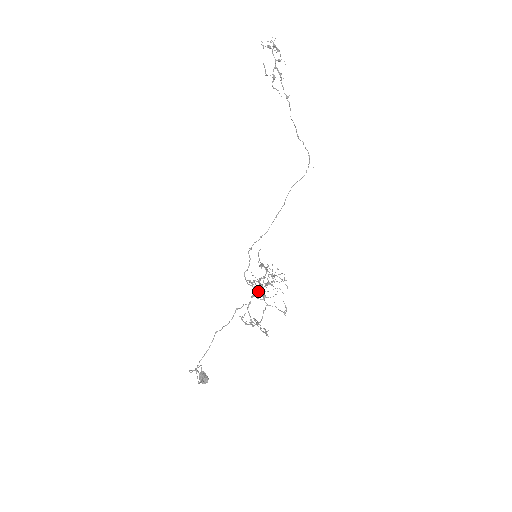
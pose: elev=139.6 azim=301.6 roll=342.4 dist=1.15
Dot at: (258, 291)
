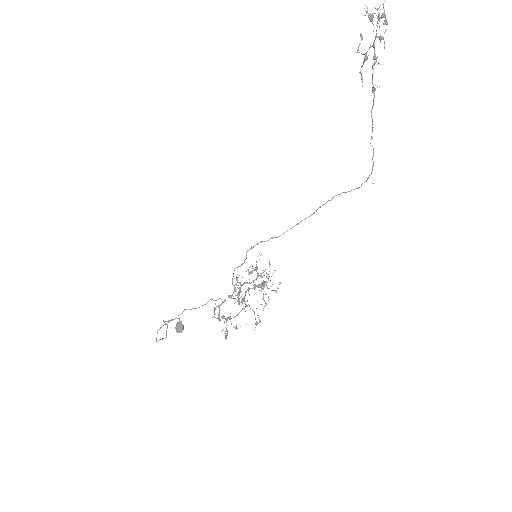
Dot at: occluded
